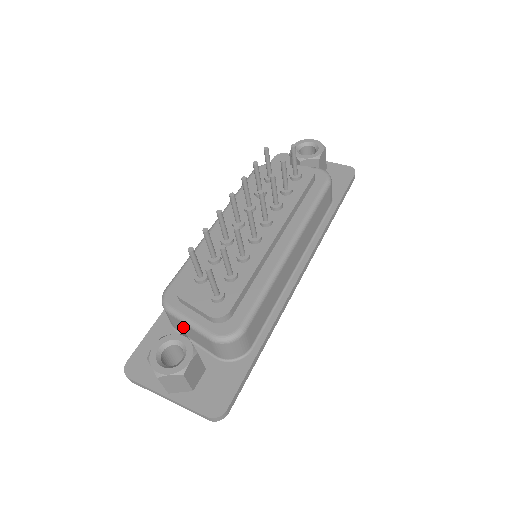
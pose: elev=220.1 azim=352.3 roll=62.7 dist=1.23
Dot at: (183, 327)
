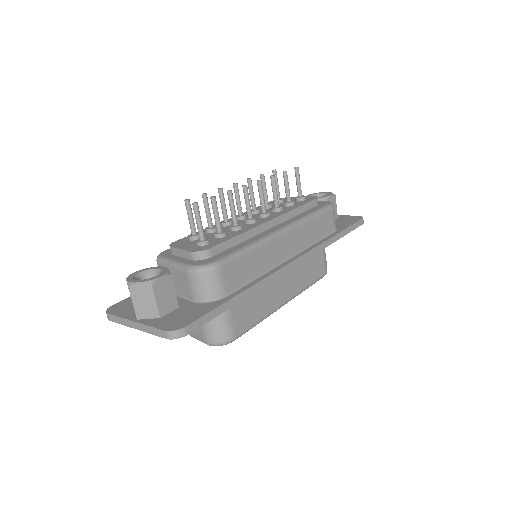
Dot at: occluded
